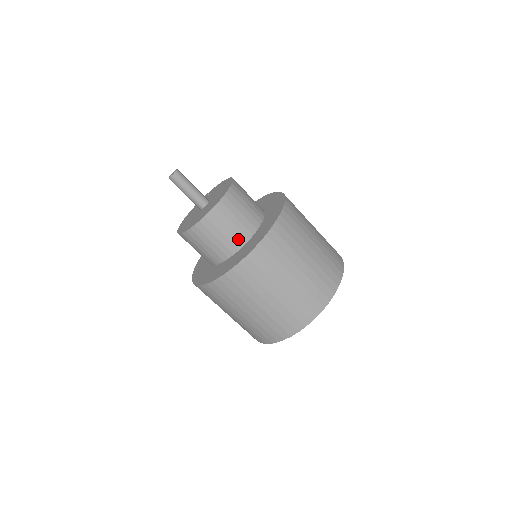
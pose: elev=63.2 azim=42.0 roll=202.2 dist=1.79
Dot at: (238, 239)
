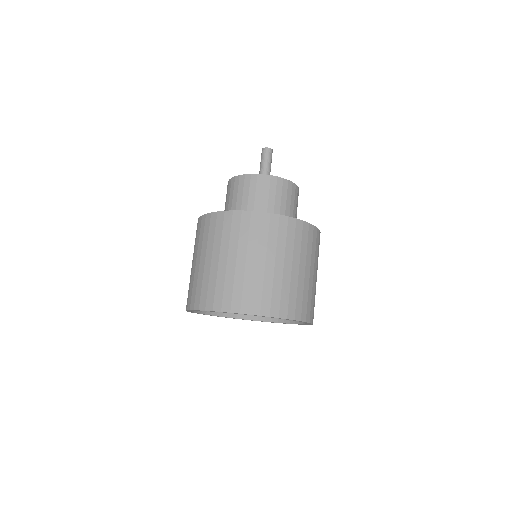
Dot at: (254, 210)
